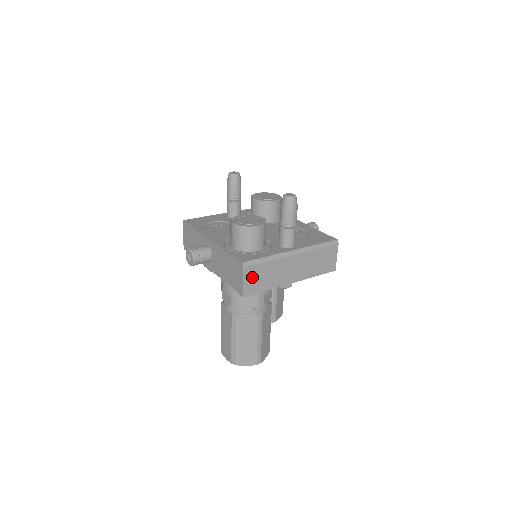
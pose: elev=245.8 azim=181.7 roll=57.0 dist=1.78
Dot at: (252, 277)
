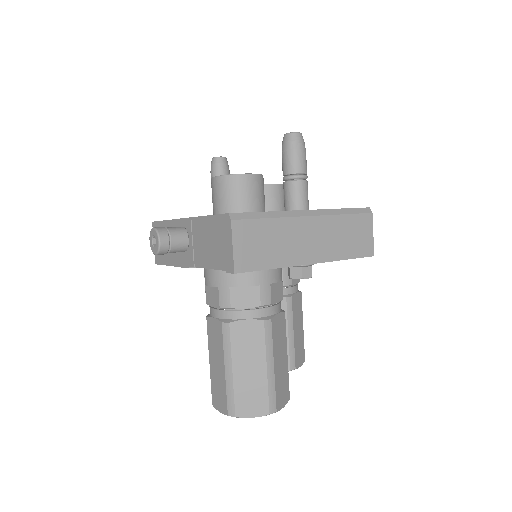
Dot at: (247, 240)
